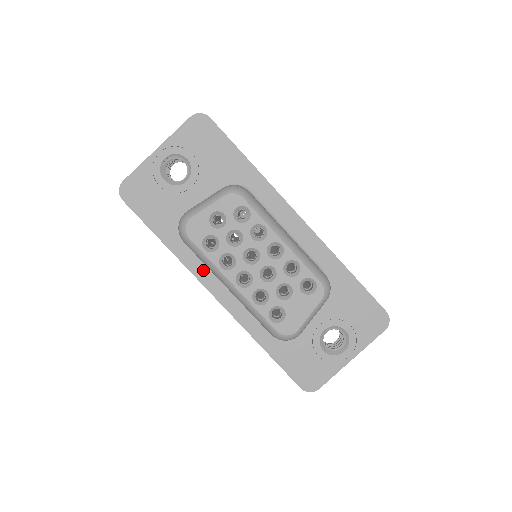
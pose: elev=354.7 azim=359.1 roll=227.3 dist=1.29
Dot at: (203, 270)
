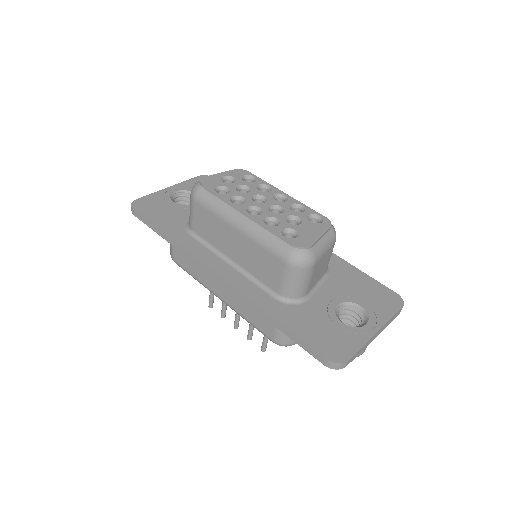
Dot at: (205, 254)
